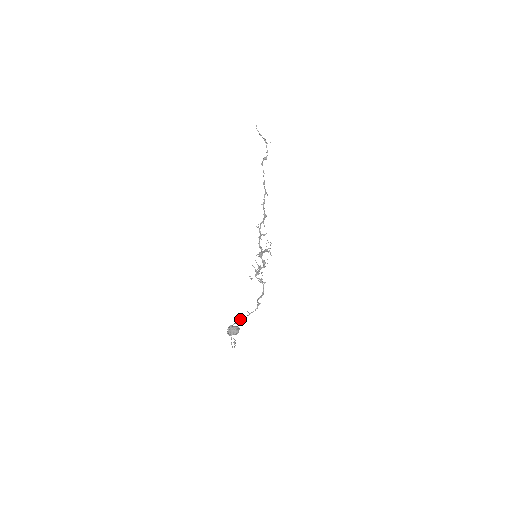
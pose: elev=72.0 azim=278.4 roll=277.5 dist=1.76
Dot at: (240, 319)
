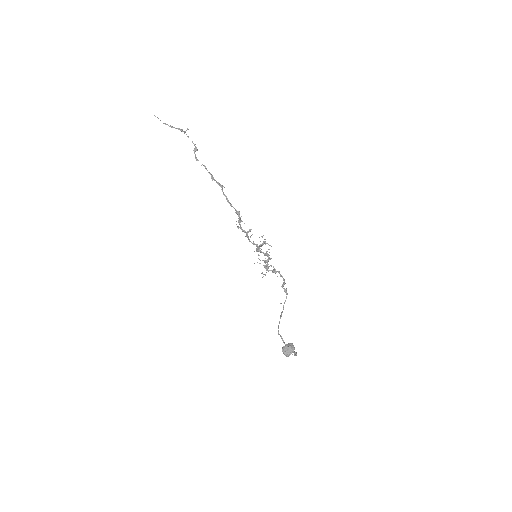
Dot at: (280, 318)
